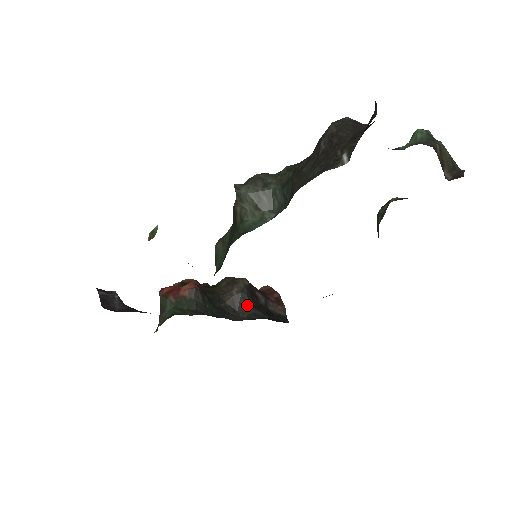
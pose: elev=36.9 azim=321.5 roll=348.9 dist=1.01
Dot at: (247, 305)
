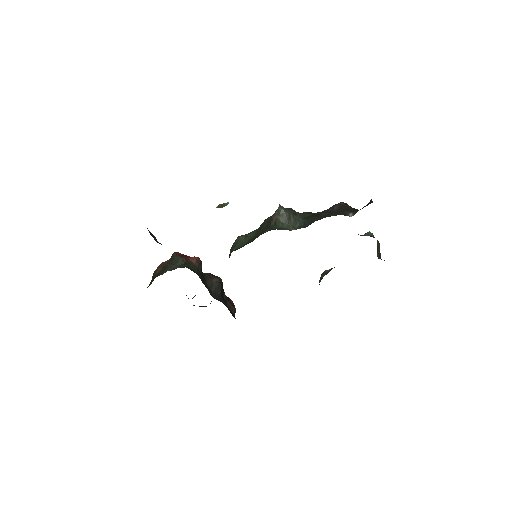
Dot at: (218, 293)
